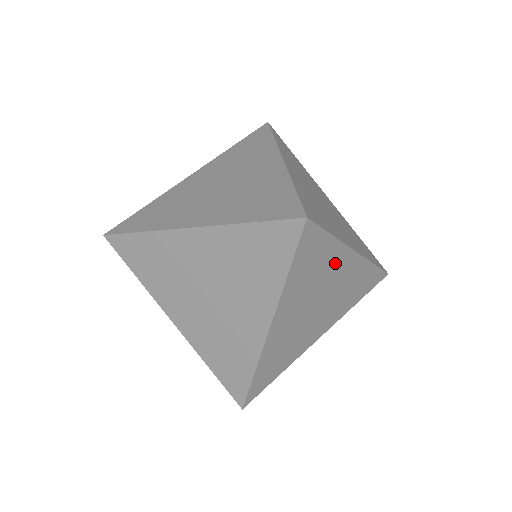
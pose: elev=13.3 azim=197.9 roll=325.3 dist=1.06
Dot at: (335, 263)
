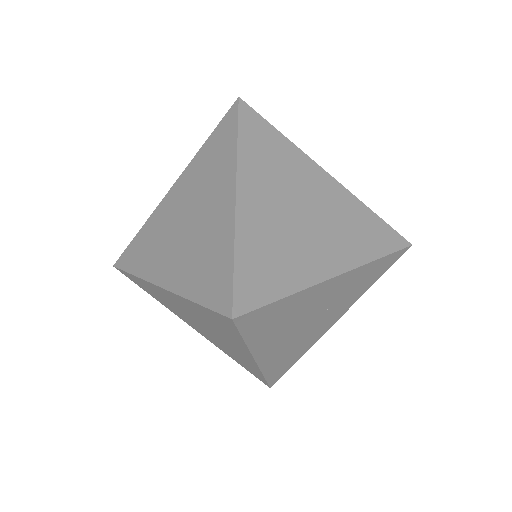
Dot at: (309, 298)
